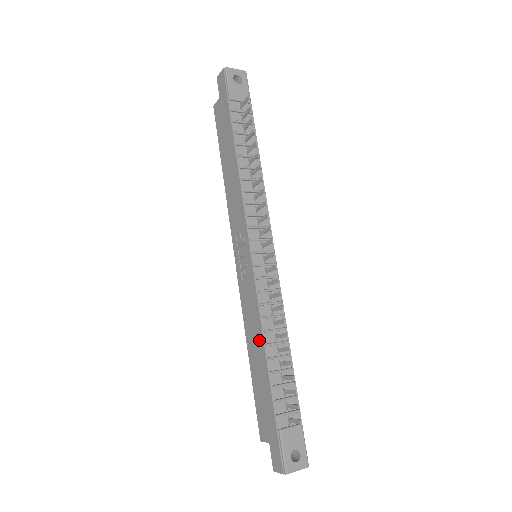
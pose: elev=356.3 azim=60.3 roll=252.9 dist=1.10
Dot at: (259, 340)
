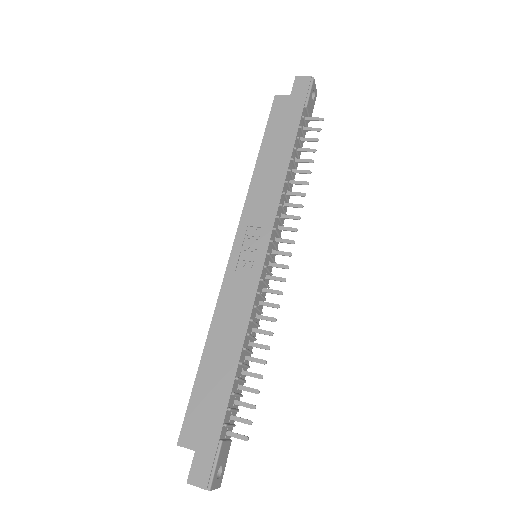
Dot at: (236, 340)
